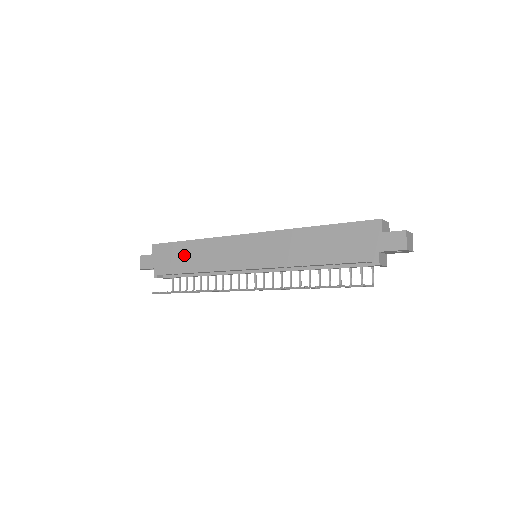
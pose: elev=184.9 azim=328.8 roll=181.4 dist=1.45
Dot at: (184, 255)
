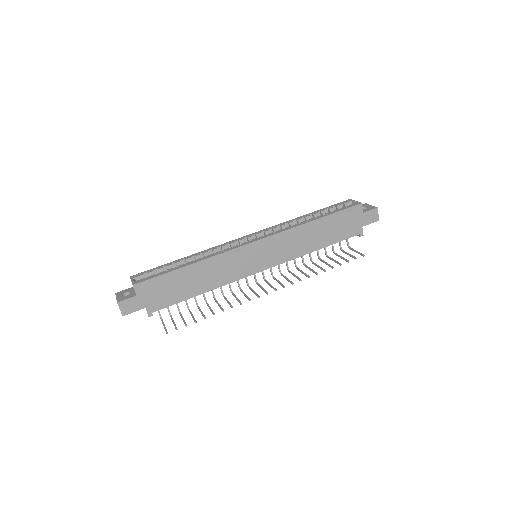
Dot at: (184, 282)
